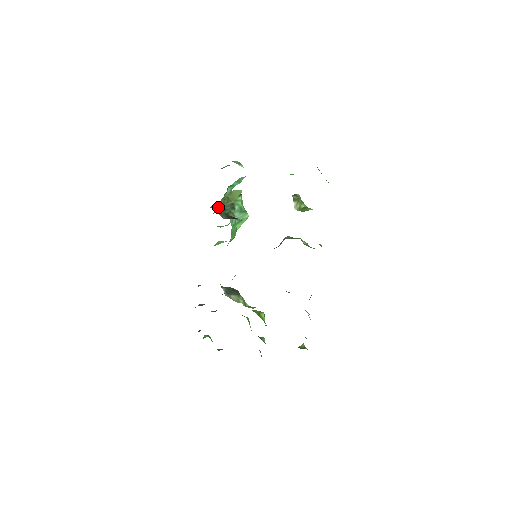
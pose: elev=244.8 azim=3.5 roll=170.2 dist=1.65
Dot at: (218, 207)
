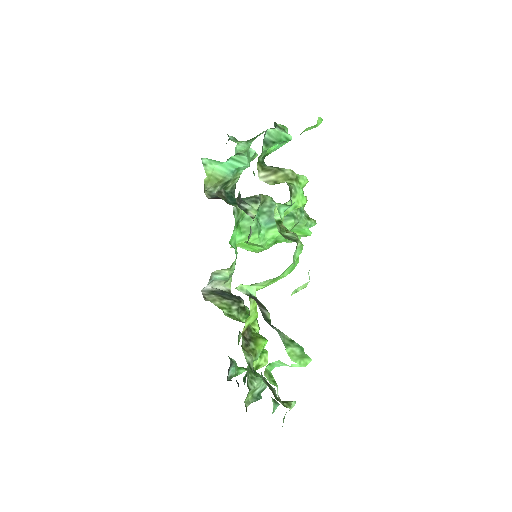
Dot at: occluded
